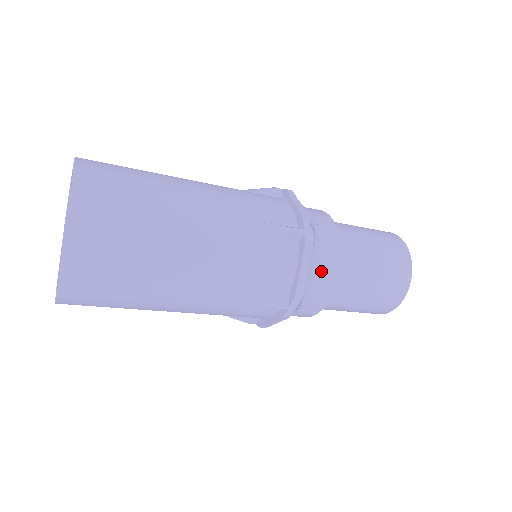
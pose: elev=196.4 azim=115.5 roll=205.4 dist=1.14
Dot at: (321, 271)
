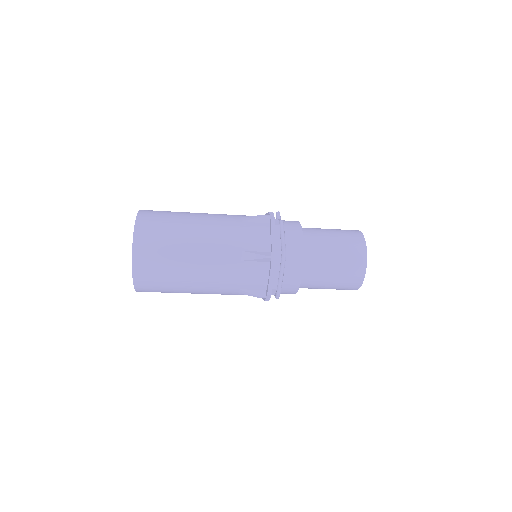
Dot at: (288, 276)
